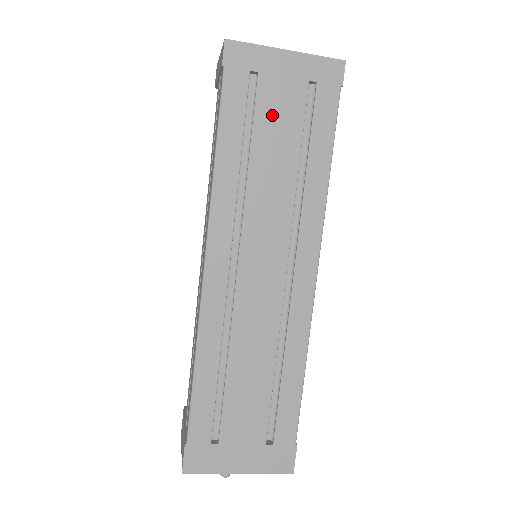
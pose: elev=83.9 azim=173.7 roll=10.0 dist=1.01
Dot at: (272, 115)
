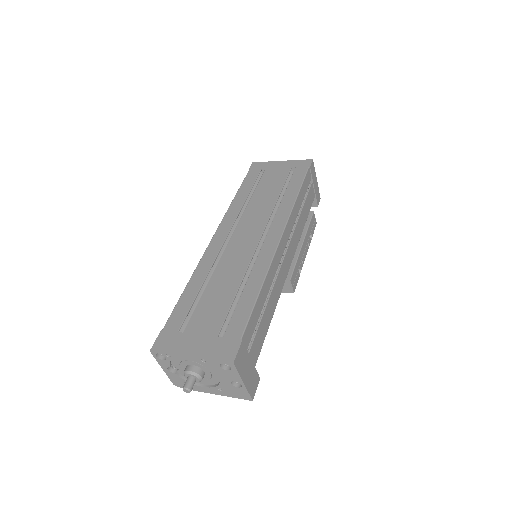
Dot at: (269, 180)
